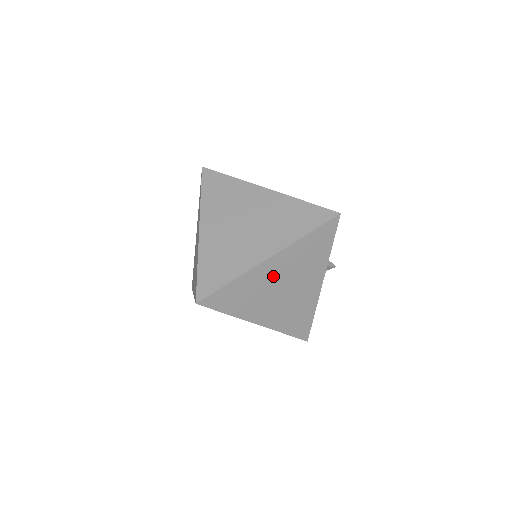
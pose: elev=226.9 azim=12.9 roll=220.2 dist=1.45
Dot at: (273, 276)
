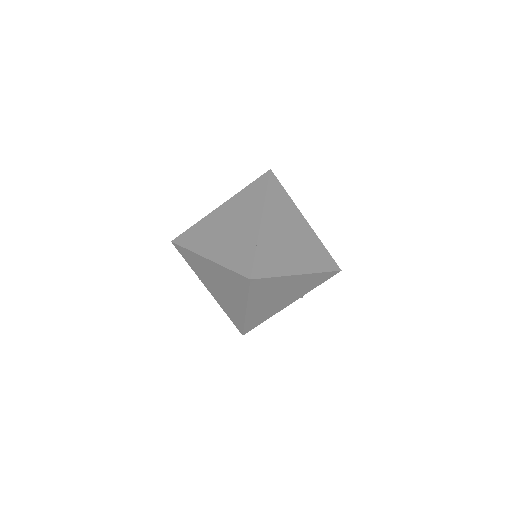
Dot at: (287, 286)
